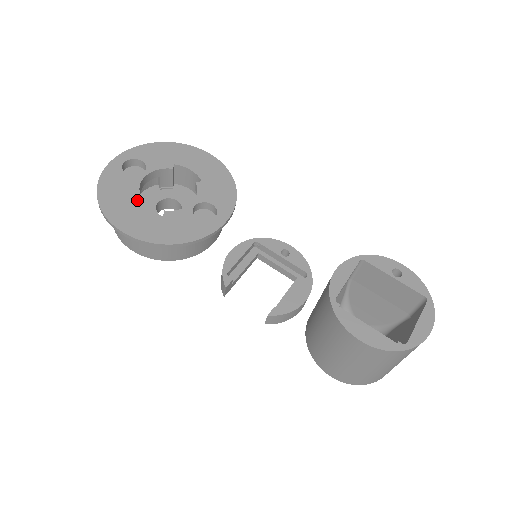
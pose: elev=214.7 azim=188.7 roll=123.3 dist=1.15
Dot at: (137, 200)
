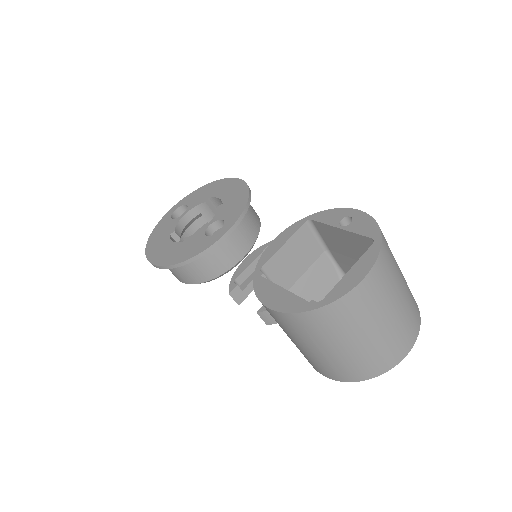
Dot at: (175, 236)
